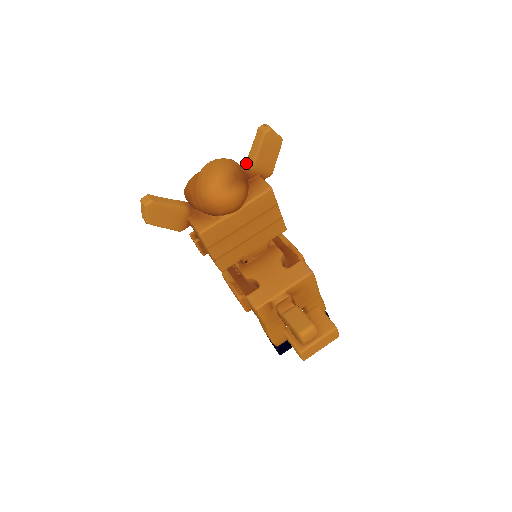
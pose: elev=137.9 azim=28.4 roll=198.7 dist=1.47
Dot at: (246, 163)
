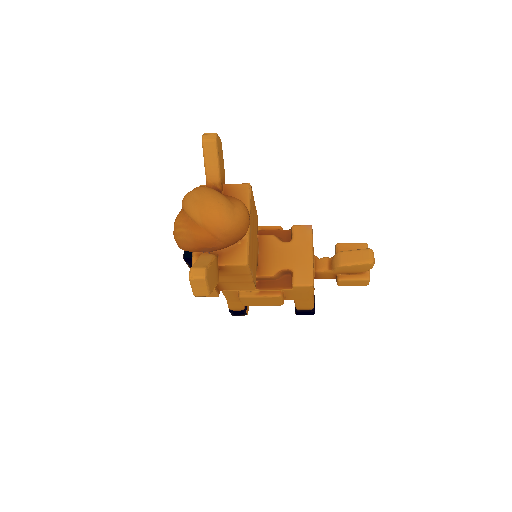
Dot at: (209, 181)
